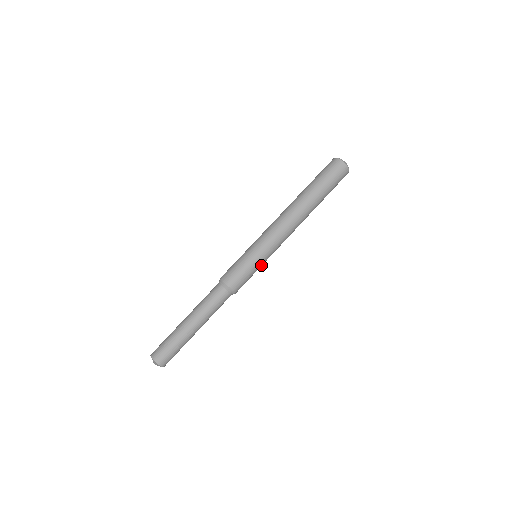
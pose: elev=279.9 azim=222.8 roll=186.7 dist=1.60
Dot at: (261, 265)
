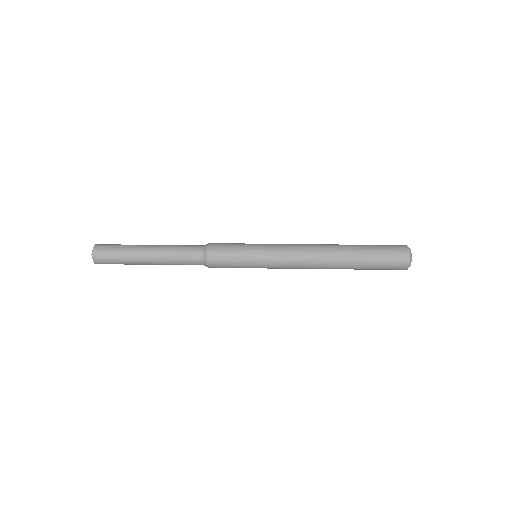
Dot at: (252, 265)
